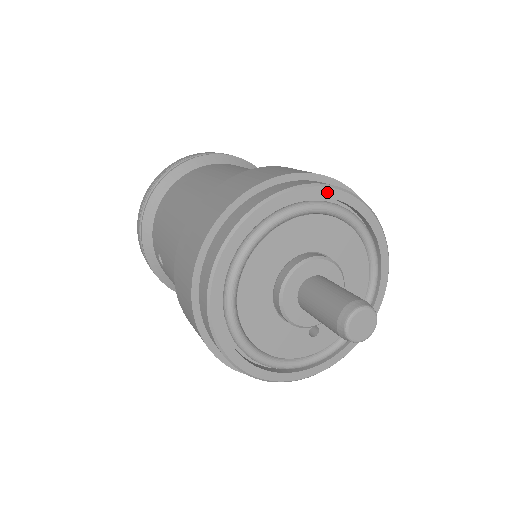
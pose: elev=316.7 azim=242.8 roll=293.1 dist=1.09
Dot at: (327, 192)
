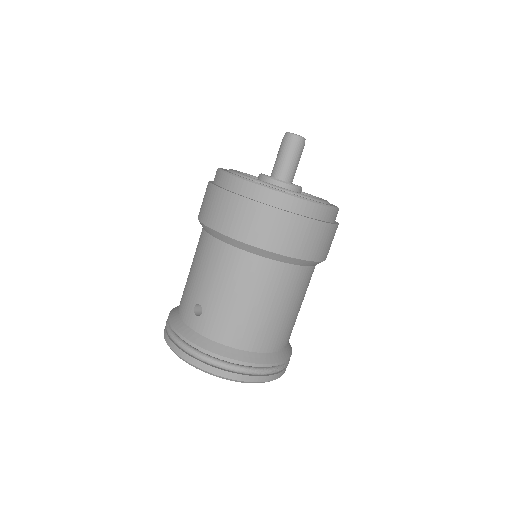
Dot at: occluded
